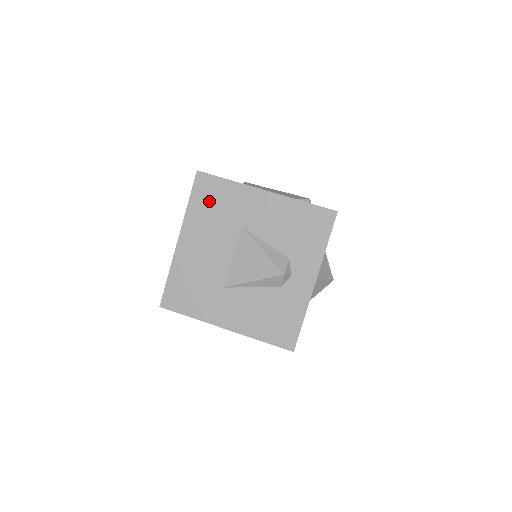
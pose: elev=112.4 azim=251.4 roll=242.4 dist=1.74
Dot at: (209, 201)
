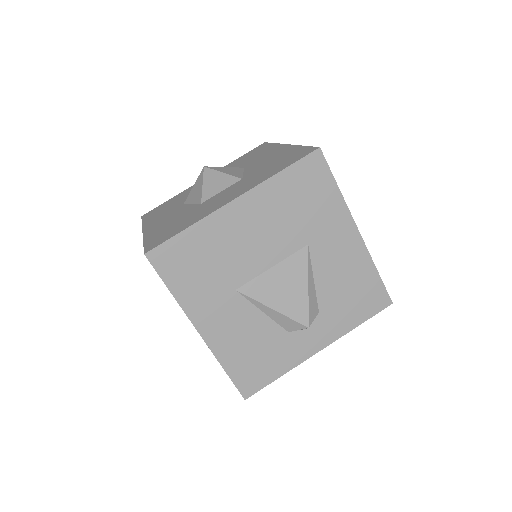
Dot at: (302, 190)
